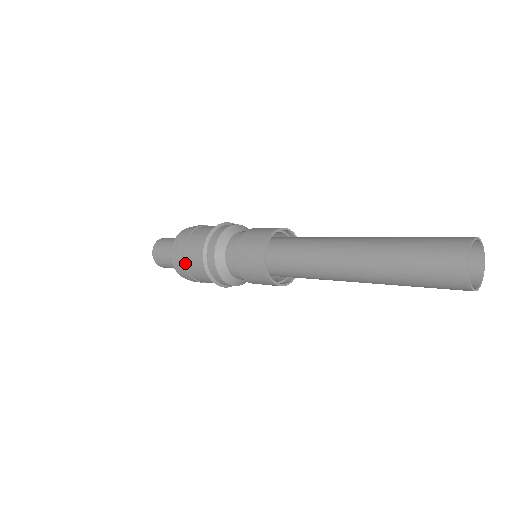
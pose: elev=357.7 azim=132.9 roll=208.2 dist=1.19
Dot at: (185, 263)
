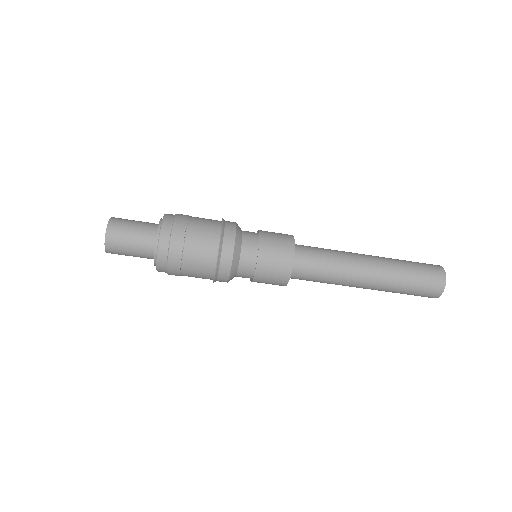
Dot at: (189, 217)
